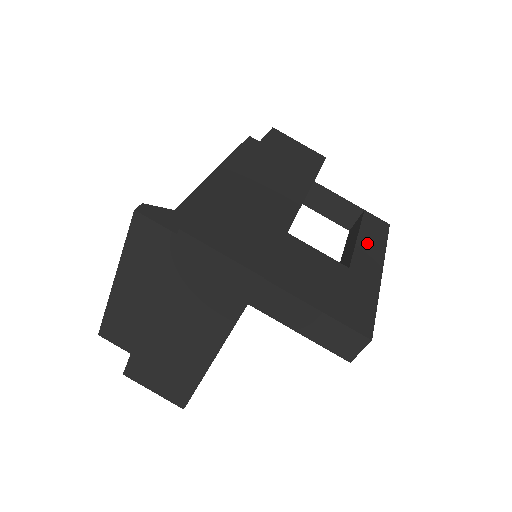
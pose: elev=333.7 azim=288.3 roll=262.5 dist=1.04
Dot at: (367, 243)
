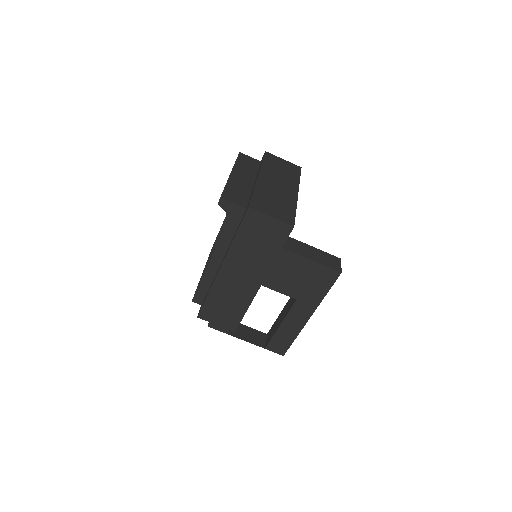
Dot at: occluded
